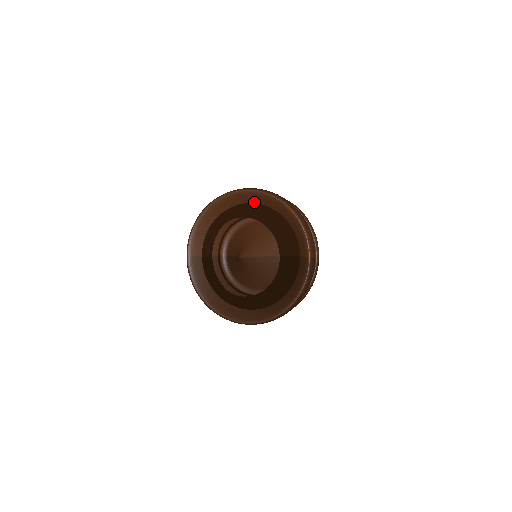
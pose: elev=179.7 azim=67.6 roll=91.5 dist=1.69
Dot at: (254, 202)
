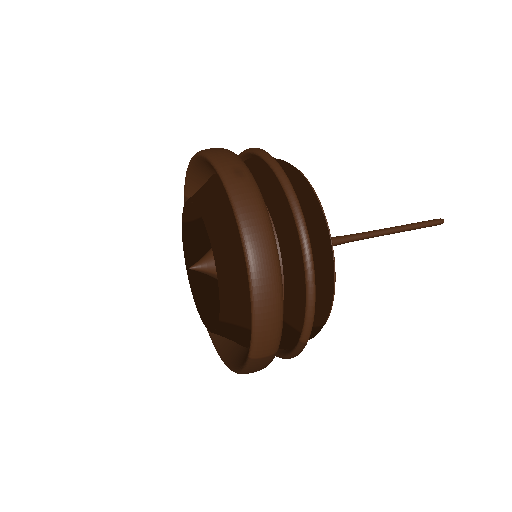
Dot at: occluded
